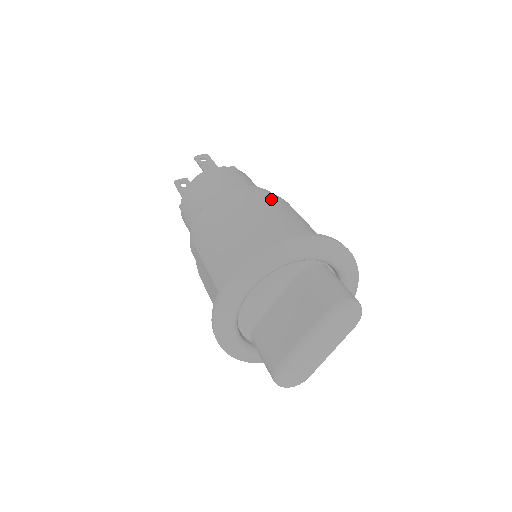
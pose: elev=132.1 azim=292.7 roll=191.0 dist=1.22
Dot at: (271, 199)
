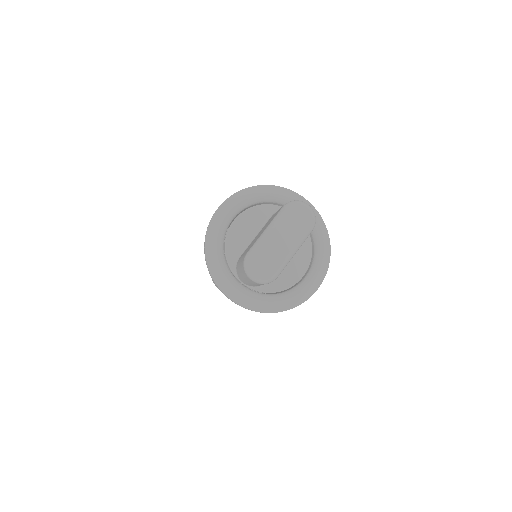
Dot at: occluded
